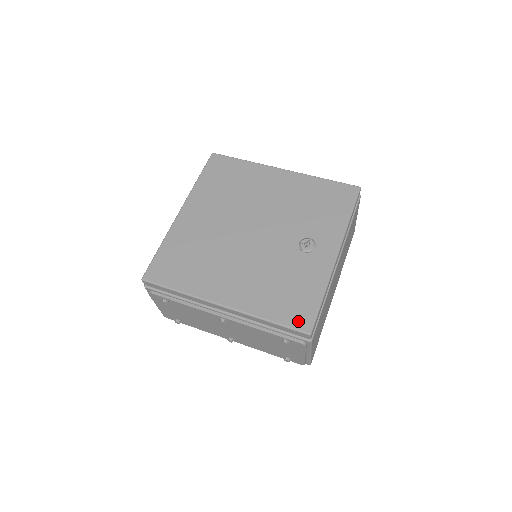
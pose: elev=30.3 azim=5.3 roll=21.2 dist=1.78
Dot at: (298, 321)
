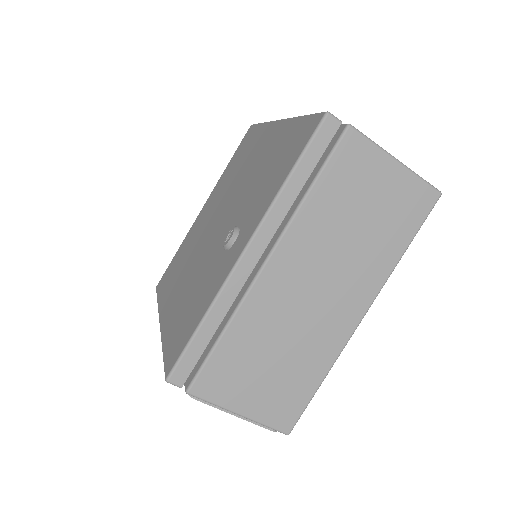
Dot at: (170, 357)
